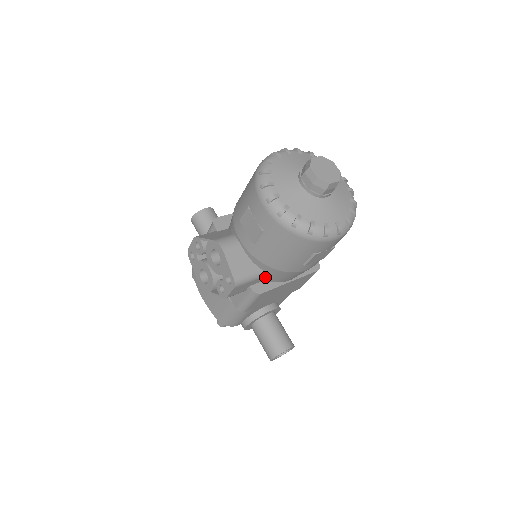
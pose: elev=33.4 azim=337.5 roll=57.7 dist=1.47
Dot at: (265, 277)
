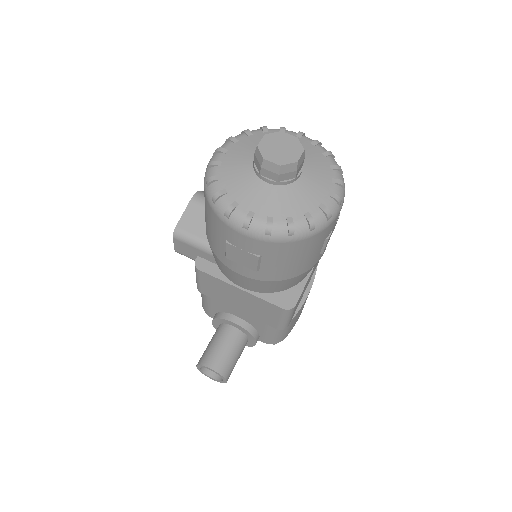
Dot at: occluded
